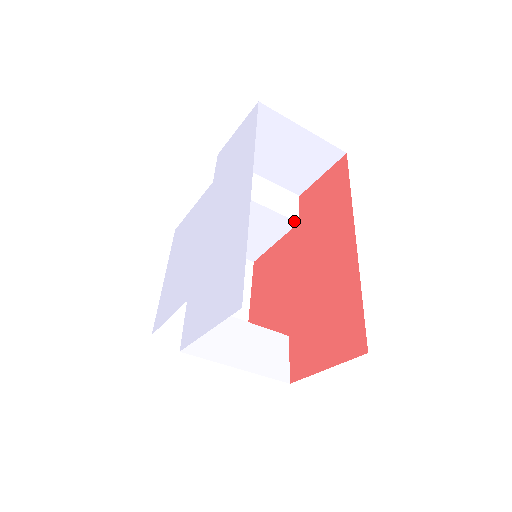
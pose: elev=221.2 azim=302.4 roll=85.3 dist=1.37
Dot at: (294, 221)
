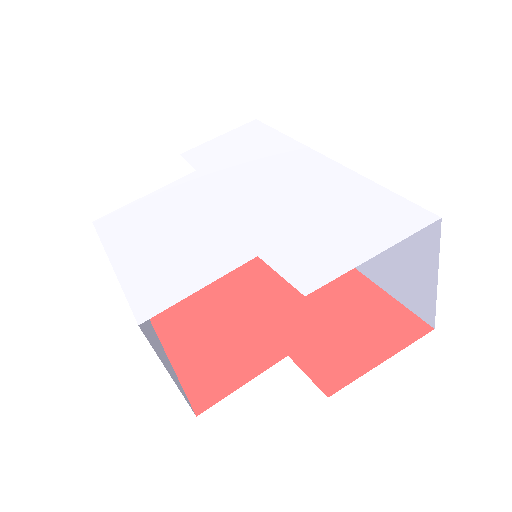
Dot at: occluded
